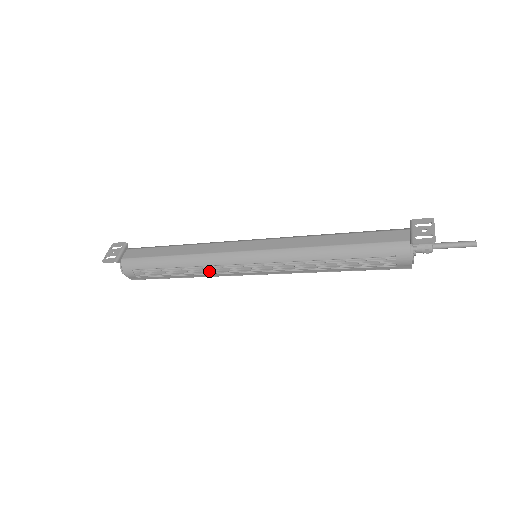
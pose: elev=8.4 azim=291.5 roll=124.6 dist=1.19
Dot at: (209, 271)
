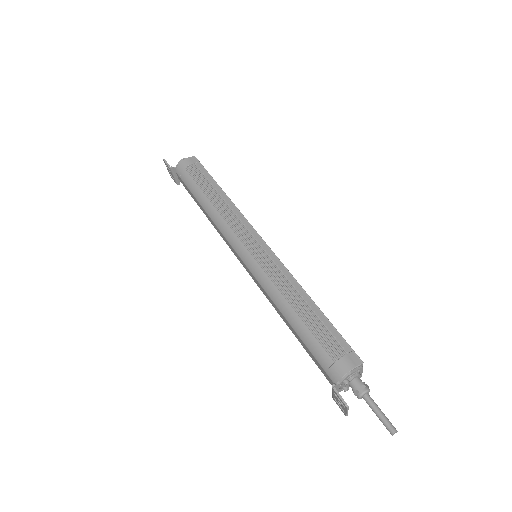
Dot at: occluded
